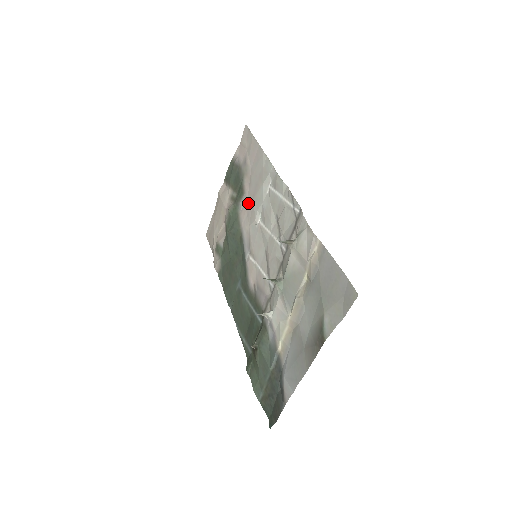
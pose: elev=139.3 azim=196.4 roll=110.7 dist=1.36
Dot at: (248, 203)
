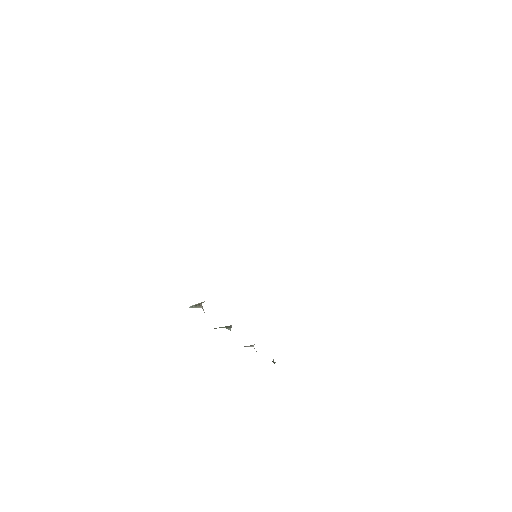
Dot at: occluded
